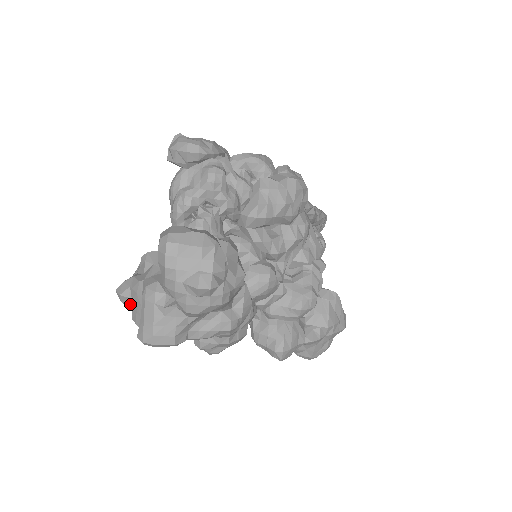
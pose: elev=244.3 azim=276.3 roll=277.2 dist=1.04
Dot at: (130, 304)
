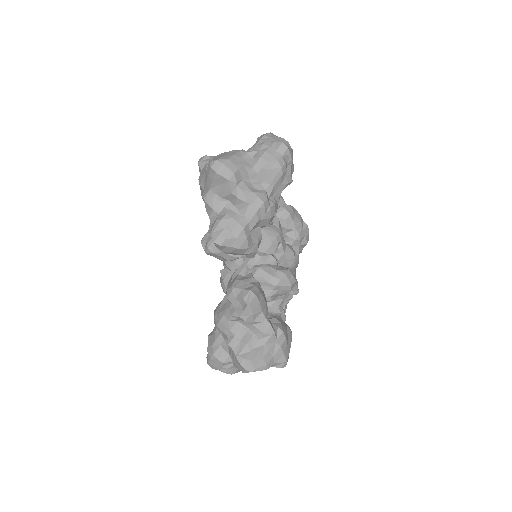
Dot at: (210, 159)
